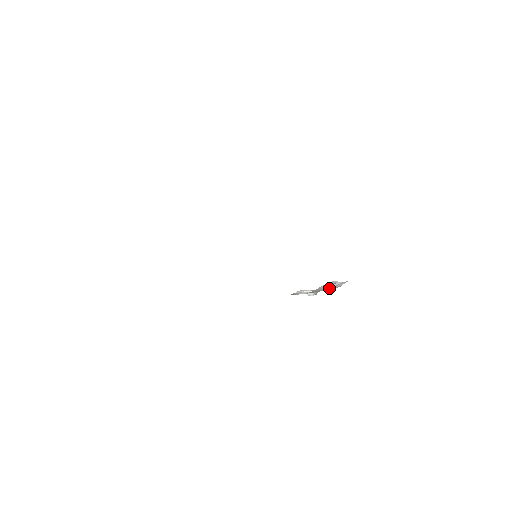
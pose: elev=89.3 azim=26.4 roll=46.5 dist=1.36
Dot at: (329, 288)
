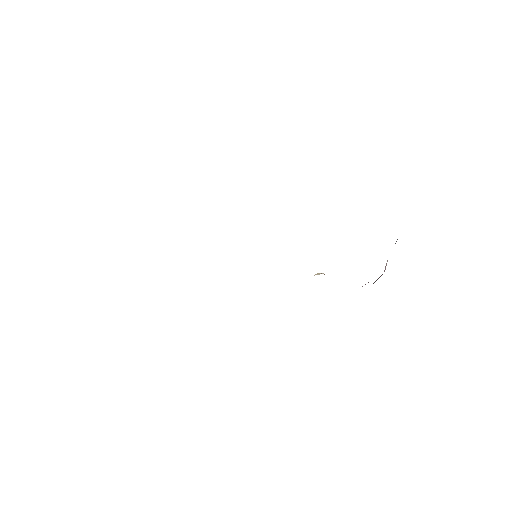
Dot at: occluded
